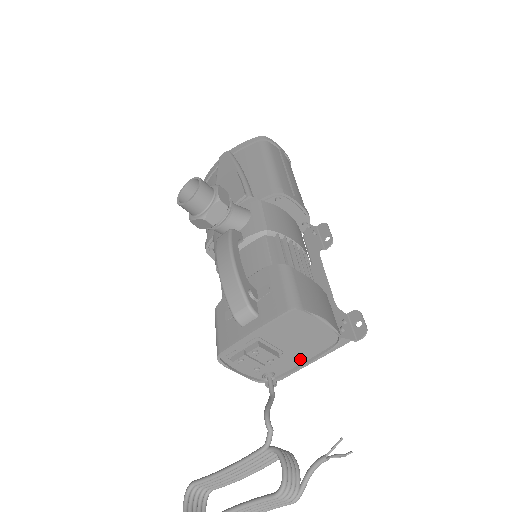
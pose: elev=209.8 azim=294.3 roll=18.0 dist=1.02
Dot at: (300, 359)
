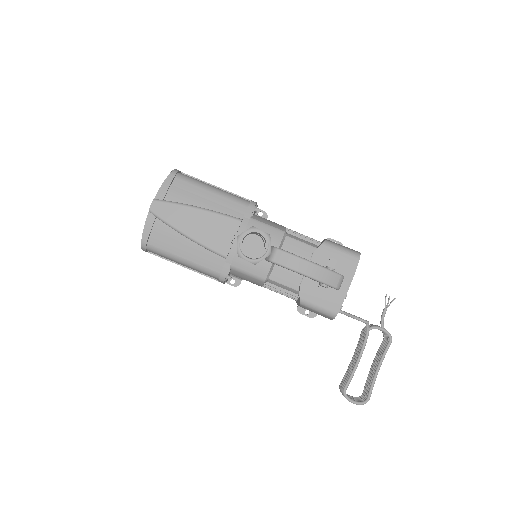
Dot at: occluded
